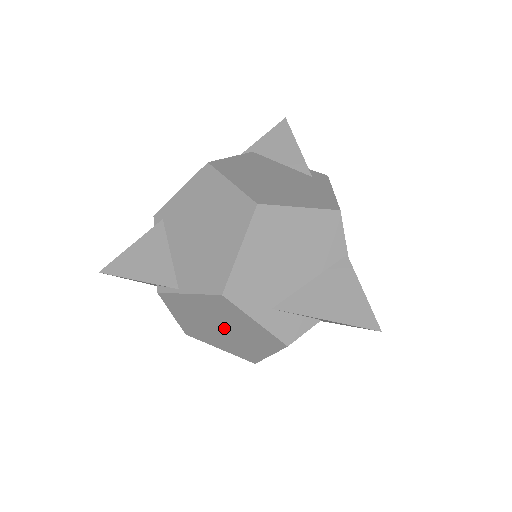
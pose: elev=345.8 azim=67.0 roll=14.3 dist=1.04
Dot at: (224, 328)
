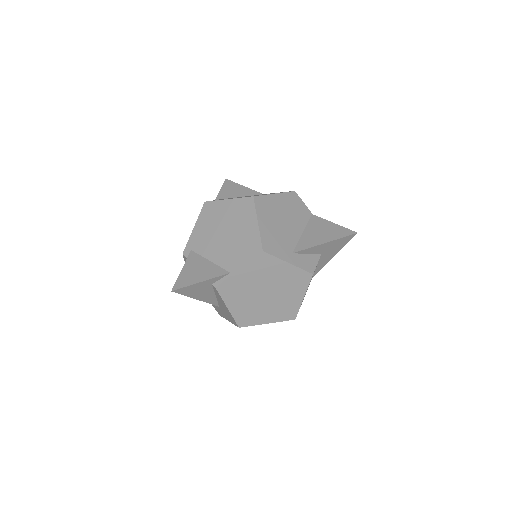
Dot at: (268, 291)
